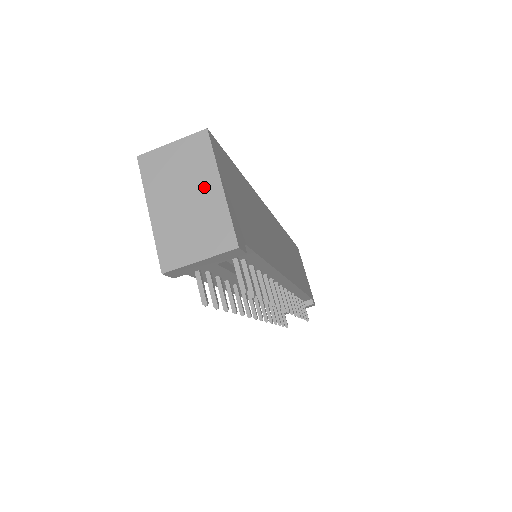
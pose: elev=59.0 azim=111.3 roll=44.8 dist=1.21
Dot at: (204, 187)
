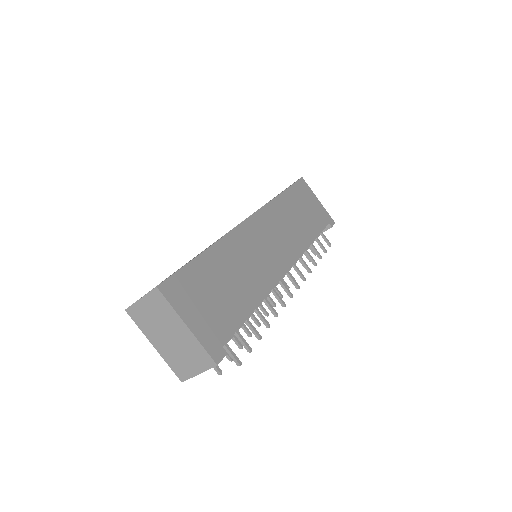
Dot at: (177, 328)
